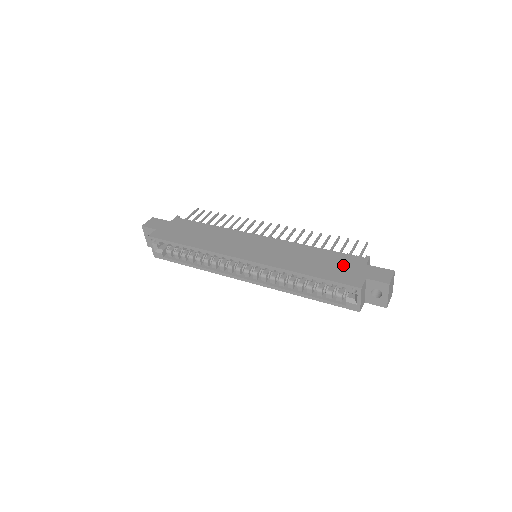
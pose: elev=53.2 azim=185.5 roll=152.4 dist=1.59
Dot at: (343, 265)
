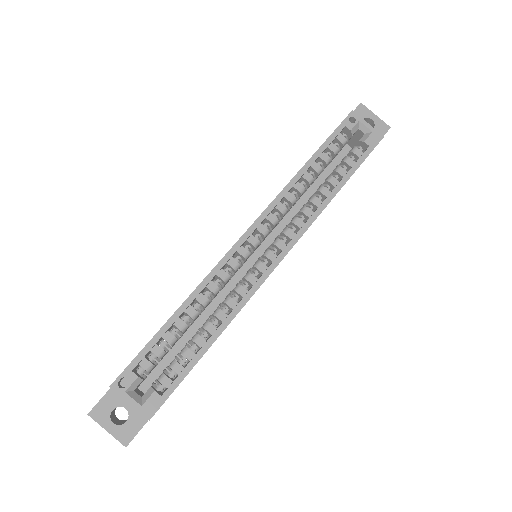
Dot at: occluded
